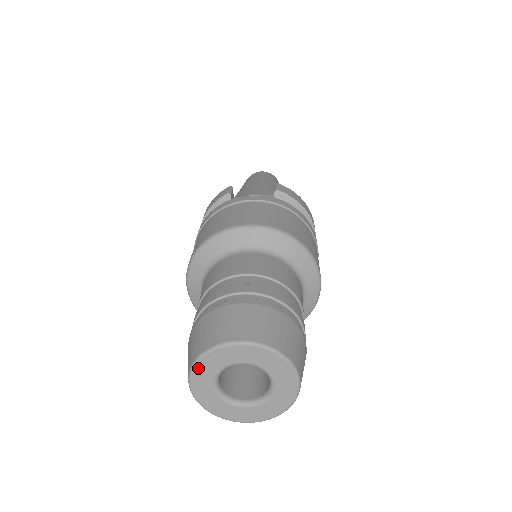
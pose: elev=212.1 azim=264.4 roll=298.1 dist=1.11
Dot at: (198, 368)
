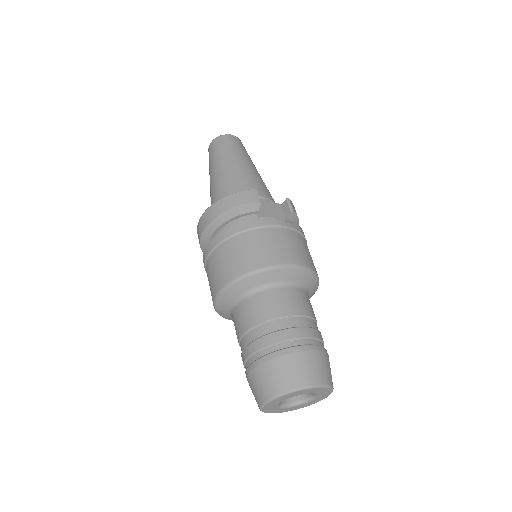
Dot at: (285, 396)
